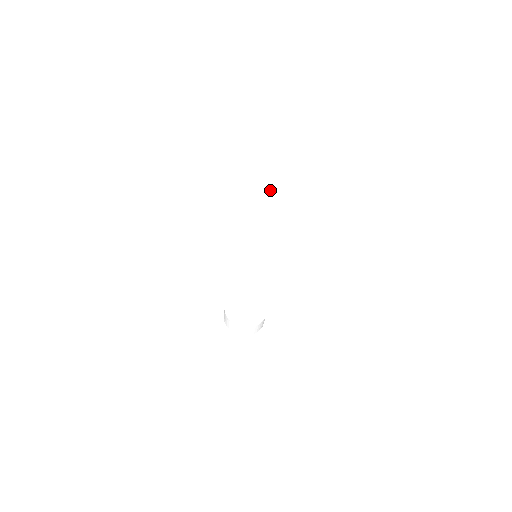
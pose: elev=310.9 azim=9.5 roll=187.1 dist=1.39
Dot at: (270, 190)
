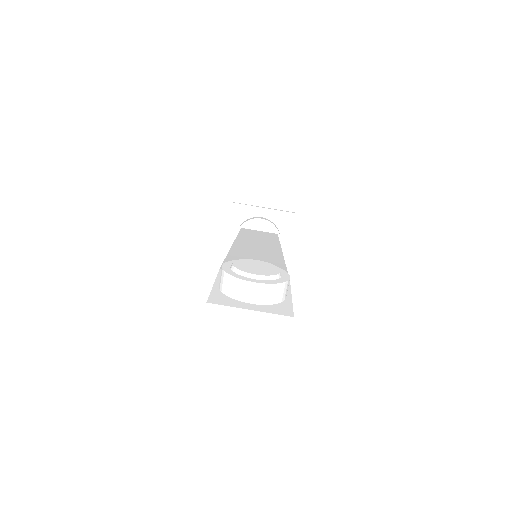
Dot at: occluded
